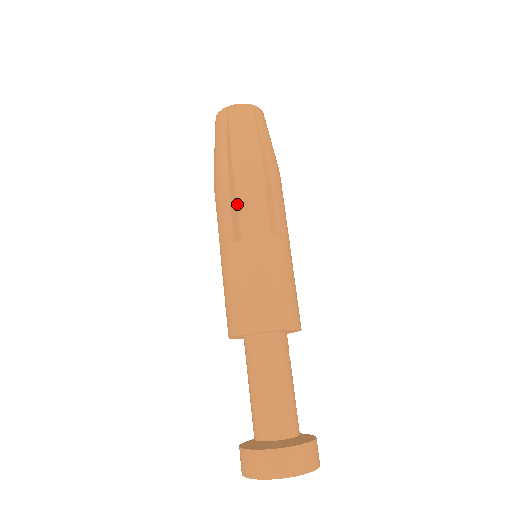
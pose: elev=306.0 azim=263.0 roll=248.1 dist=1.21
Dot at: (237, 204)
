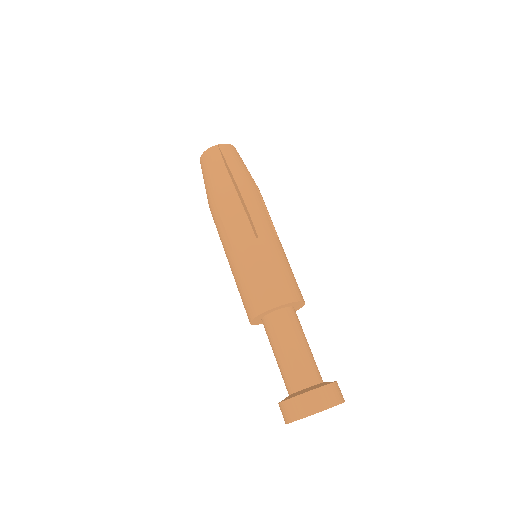
Dot at: occluded
